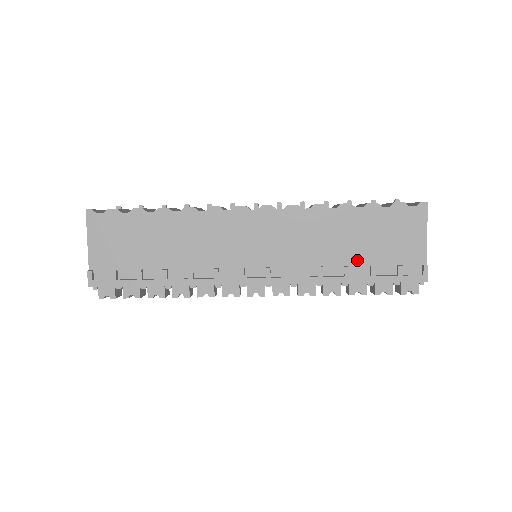
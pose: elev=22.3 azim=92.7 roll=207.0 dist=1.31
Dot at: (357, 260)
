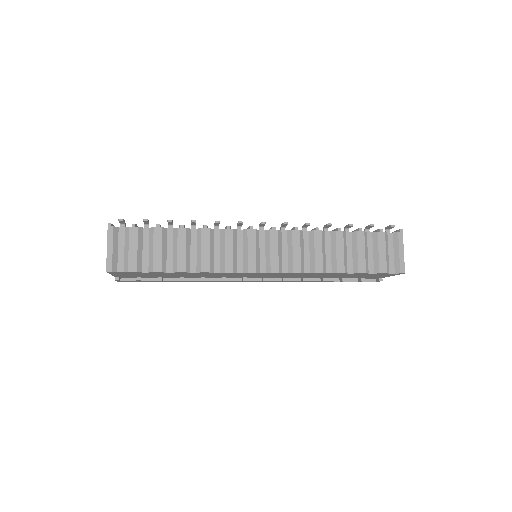
Dot at: (334, 277)
